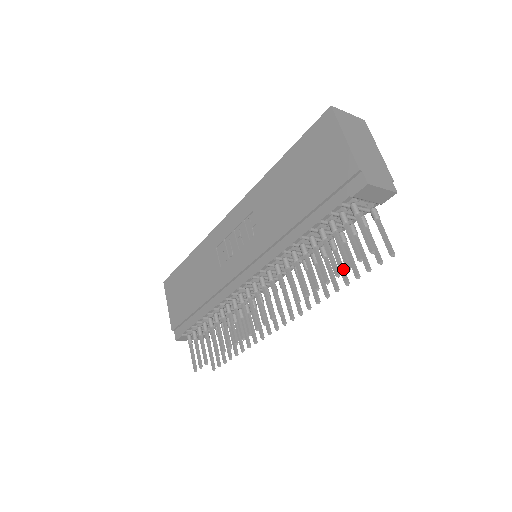
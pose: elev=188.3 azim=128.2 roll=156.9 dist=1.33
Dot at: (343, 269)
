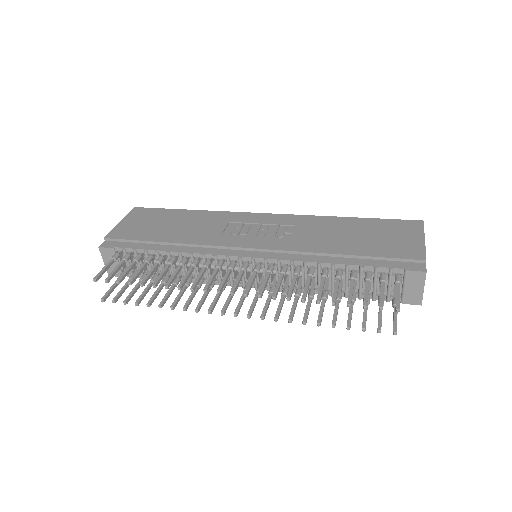
Dot at: occluded
